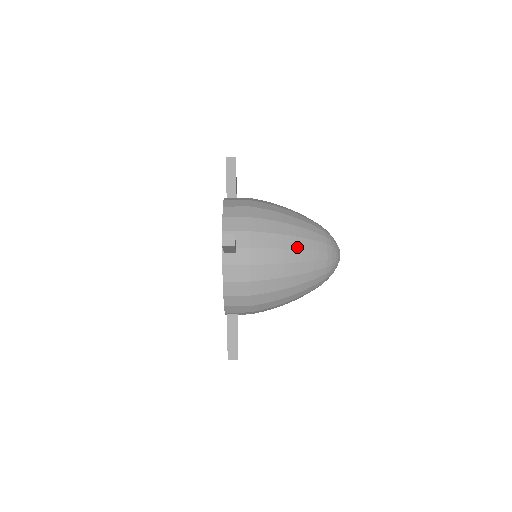
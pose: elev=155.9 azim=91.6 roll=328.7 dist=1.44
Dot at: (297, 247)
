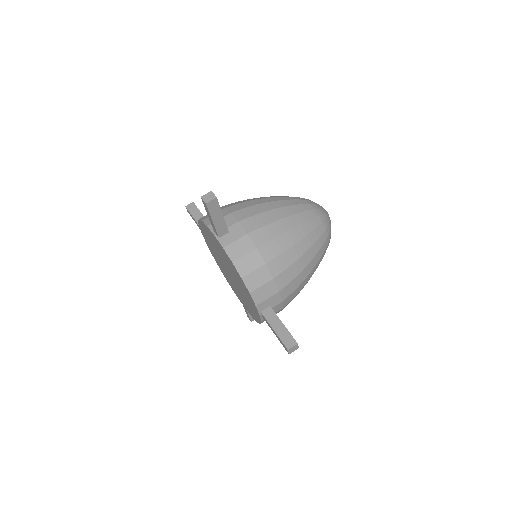
Dot at: (313, 267)
